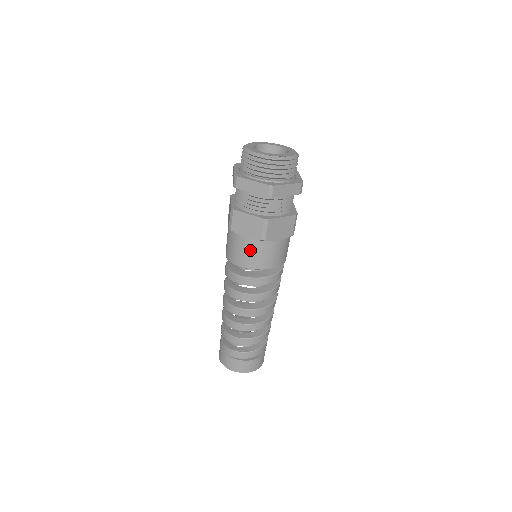
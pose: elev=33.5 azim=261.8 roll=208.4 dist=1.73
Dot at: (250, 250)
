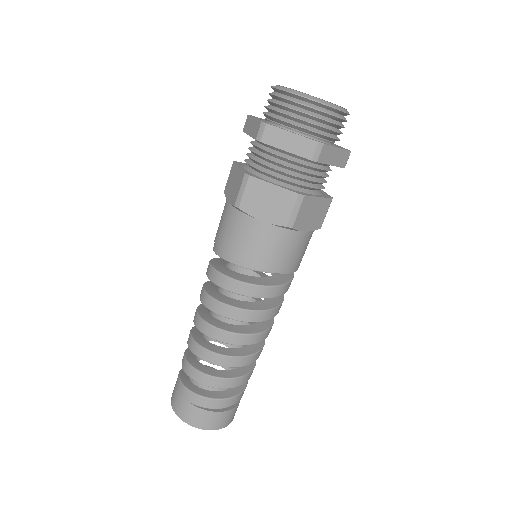
Dot at: (264, 241)
